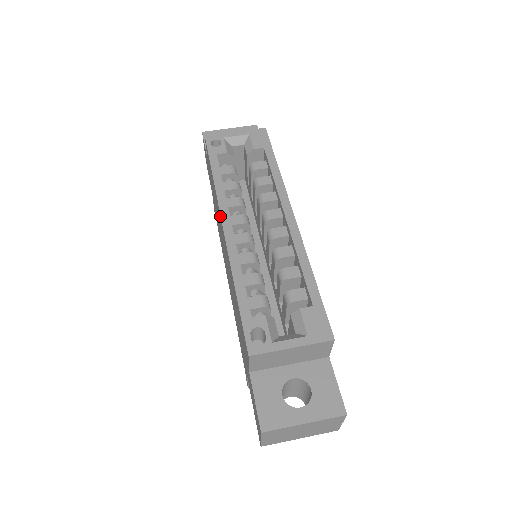
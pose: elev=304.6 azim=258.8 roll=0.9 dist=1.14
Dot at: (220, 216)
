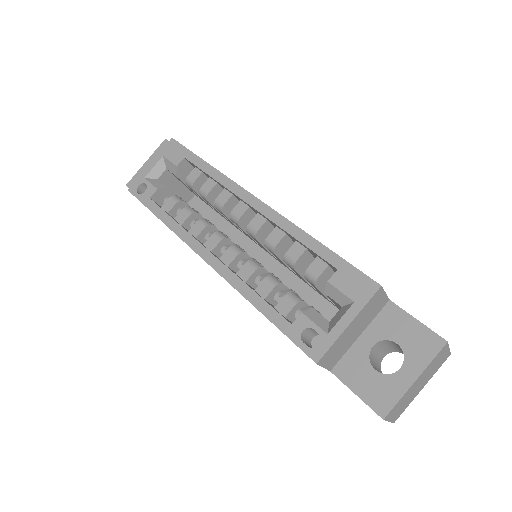
Dot at: (195, 252)
